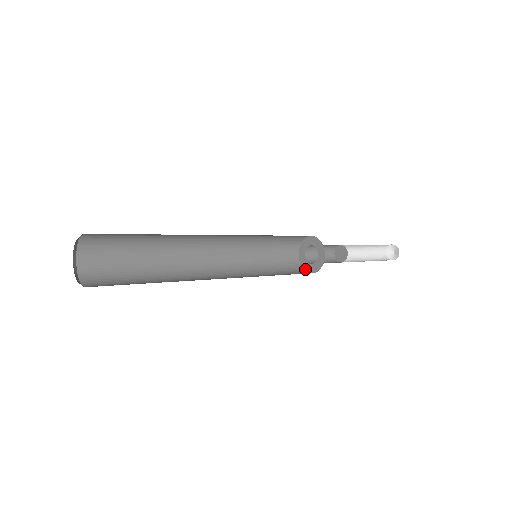
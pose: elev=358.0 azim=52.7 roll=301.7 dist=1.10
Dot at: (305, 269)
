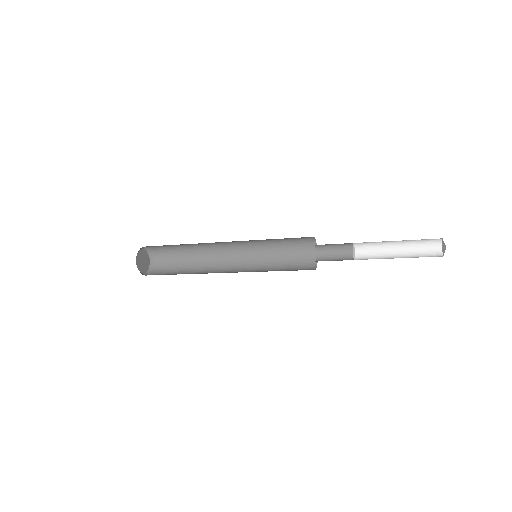
Dot at: occluded
